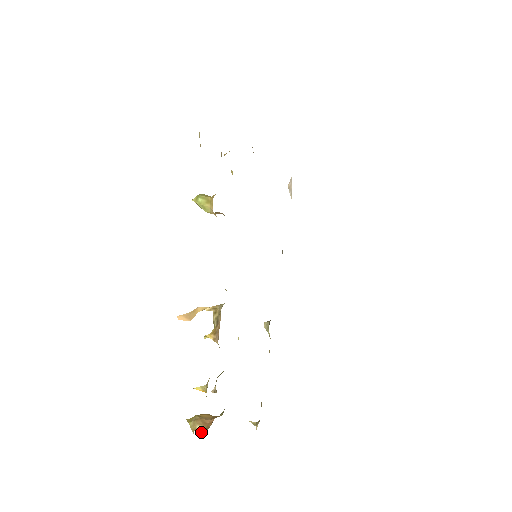
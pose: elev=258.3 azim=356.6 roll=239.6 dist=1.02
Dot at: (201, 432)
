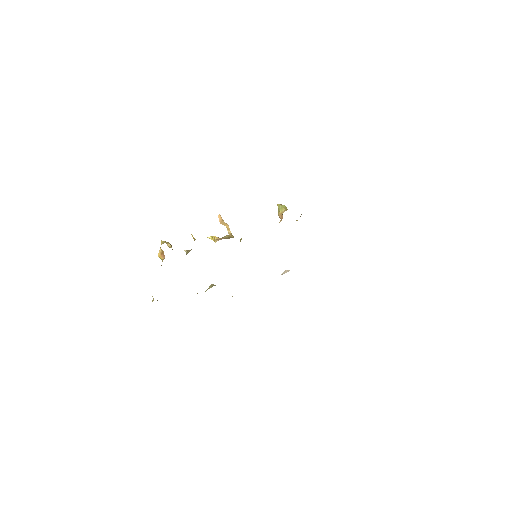
Dot at: (169, 246)
